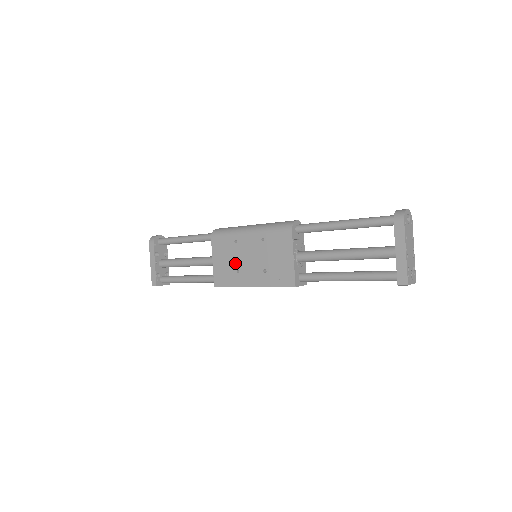
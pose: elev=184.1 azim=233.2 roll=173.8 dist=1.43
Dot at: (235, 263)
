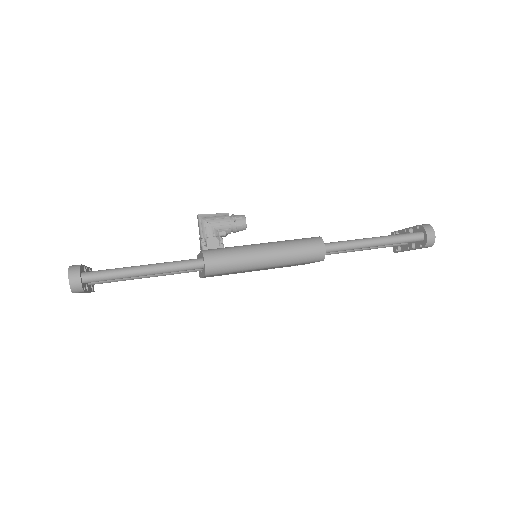
Dot at: occluded
